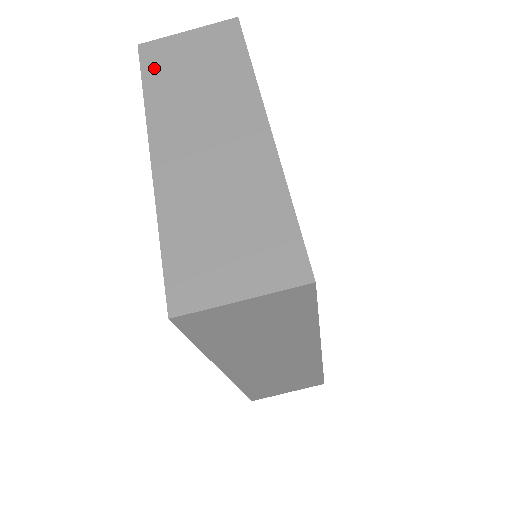
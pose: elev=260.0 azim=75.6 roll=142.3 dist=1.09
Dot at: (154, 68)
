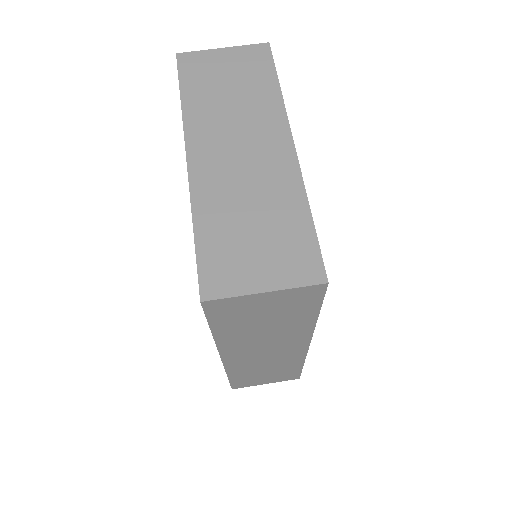
Dot at: (191, 78)
